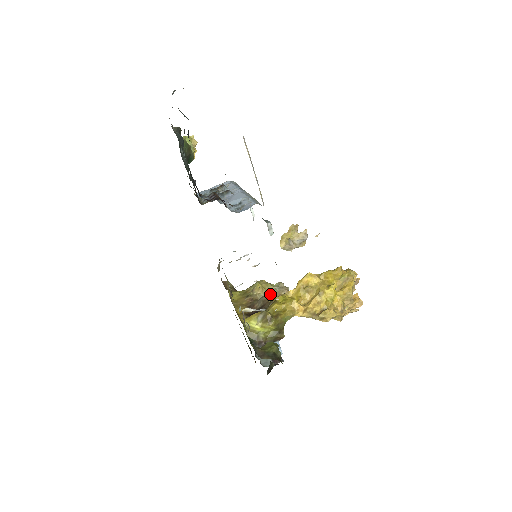
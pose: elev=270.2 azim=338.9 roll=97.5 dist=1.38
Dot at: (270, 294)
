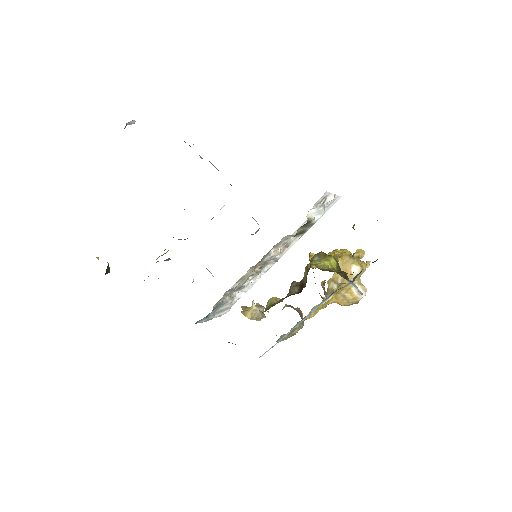
Dot at: (295, 281)
